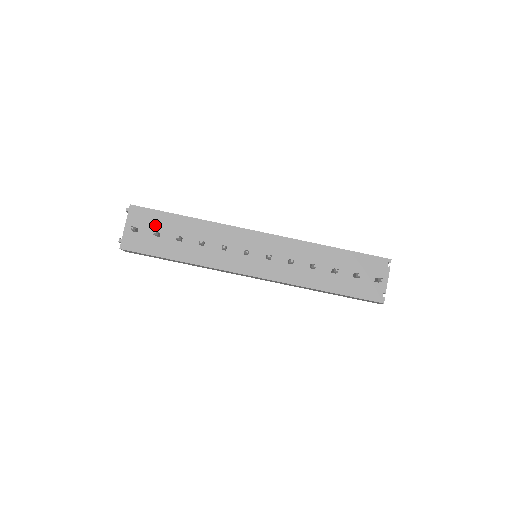
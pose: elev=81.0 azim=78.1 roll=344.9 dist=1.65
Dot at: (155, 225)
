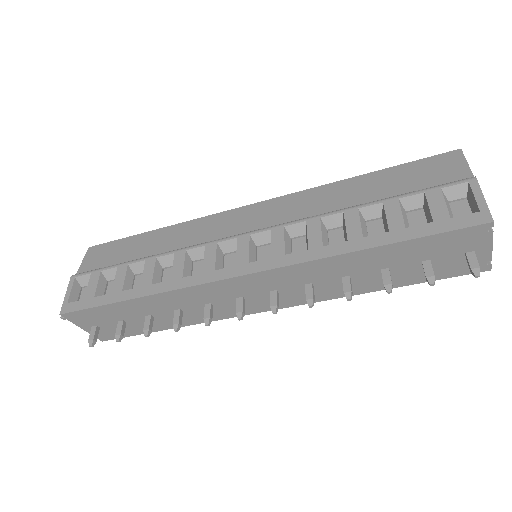
Dot at: (108, 318)
